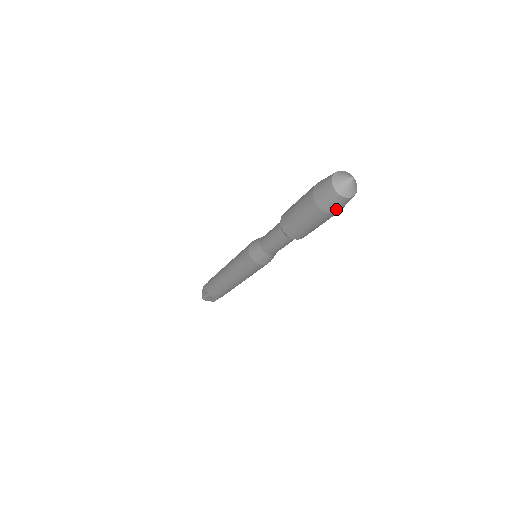
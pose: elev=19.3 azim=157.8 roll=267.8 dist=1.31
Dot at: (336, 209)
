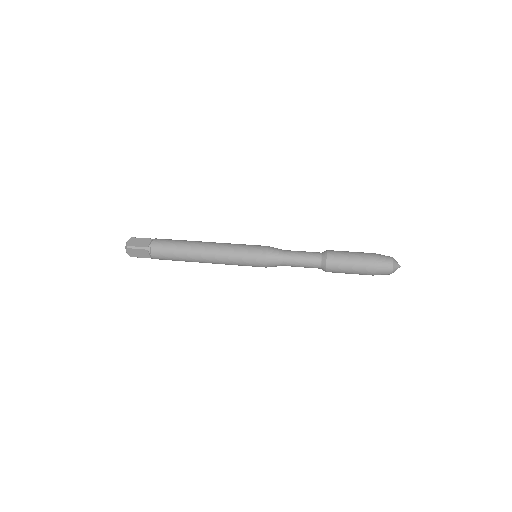
Dot at: occluded
